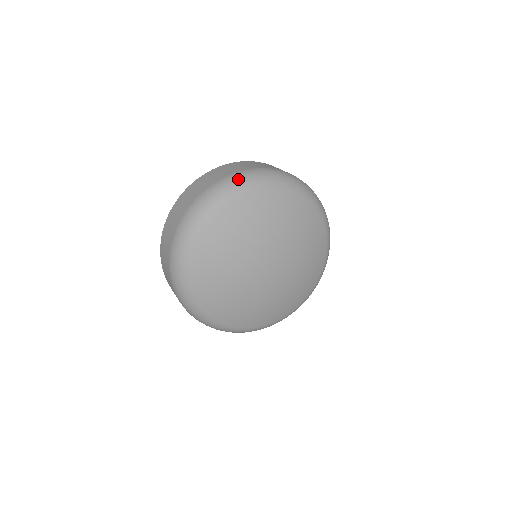
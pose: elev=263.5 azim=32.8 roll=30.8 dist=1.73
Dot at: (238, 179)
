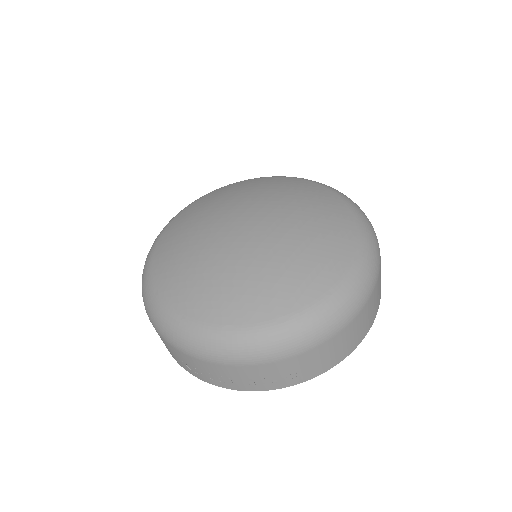
Dot at: occluded
